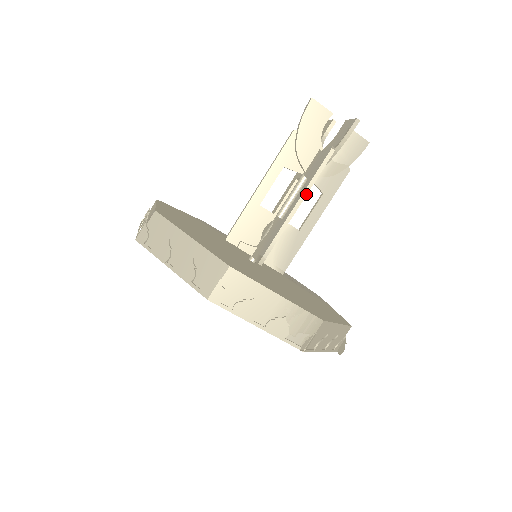
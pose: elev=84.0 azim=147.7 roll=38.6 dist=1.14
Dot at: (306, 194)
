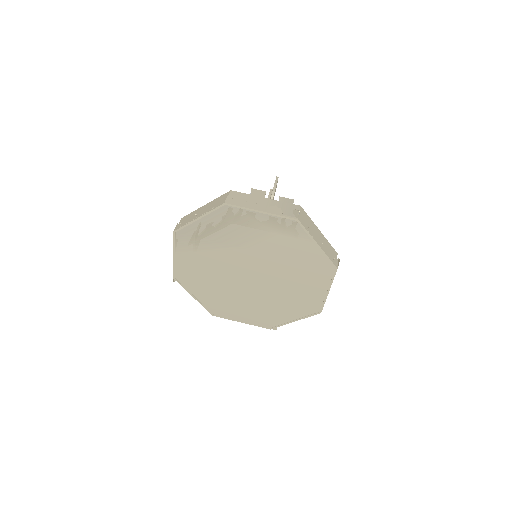
Dot at: occluded
